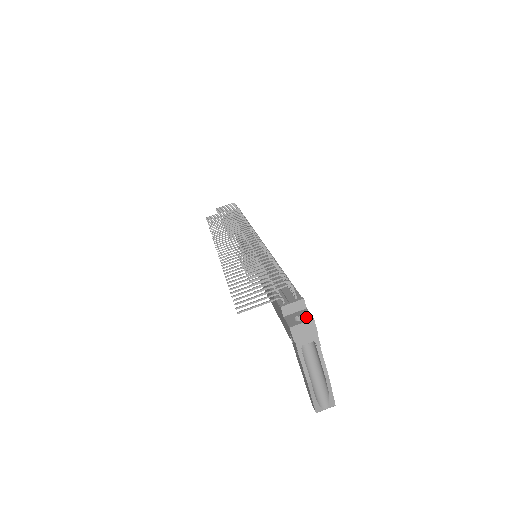
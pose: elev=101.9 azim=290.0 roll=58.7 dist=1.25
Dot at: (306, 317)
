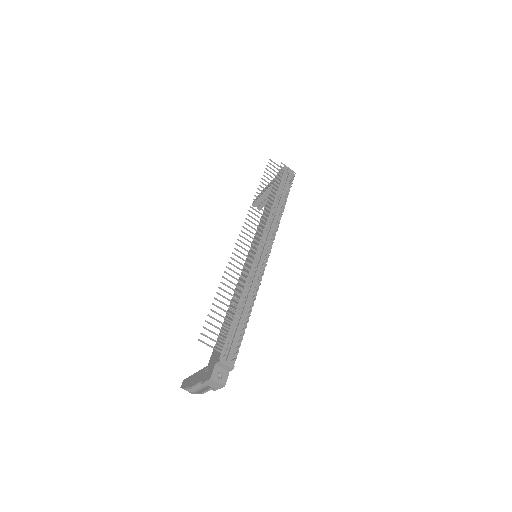
Dot at: (223, 380)
